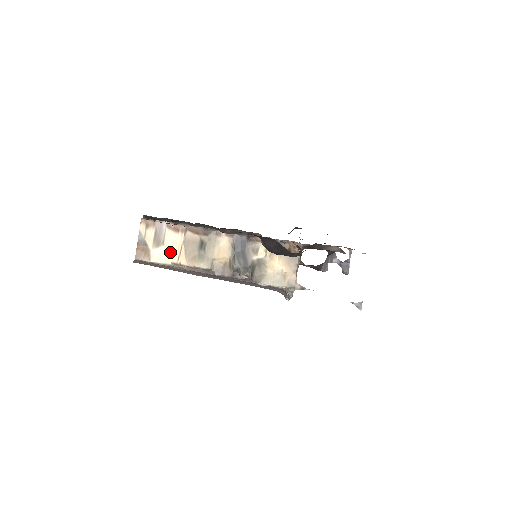
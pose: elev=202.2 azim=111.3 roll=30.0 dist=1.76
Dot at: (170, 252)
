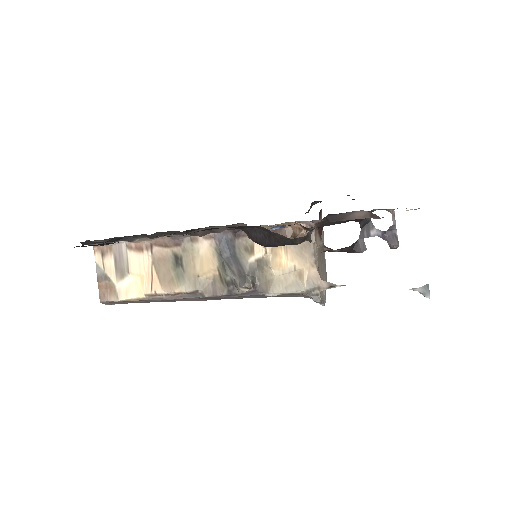
Dot at: (140, 281)
